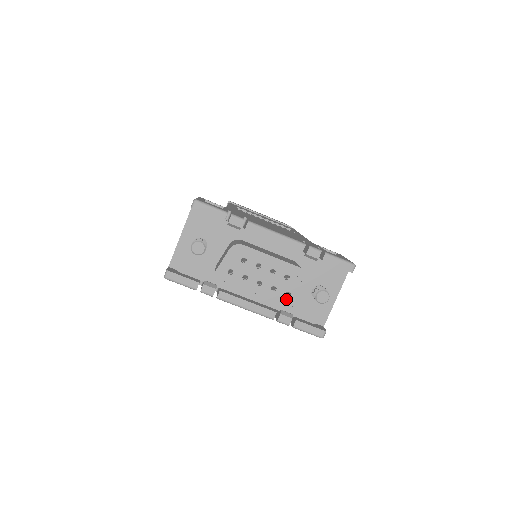
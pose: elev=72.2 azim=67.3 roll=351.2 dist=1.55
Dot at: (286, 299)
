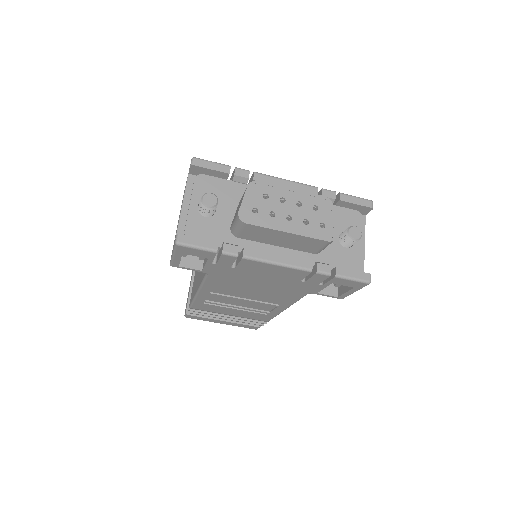
Dot at: (322, 231)
